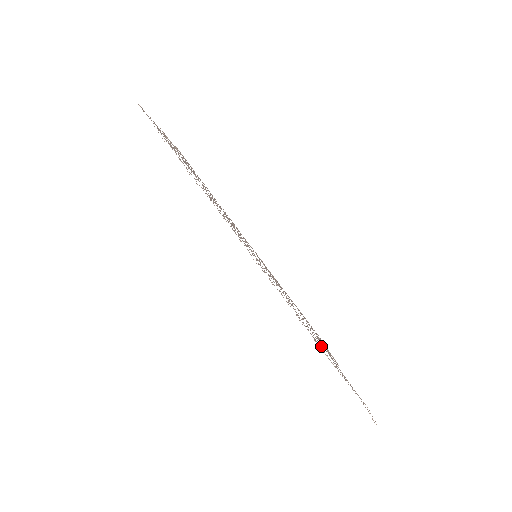
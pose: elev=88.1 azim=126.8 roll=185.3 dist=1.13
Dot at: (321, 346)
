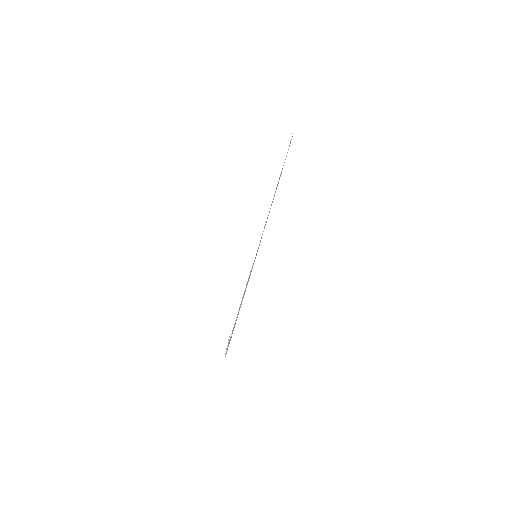
Dot at: occluded
